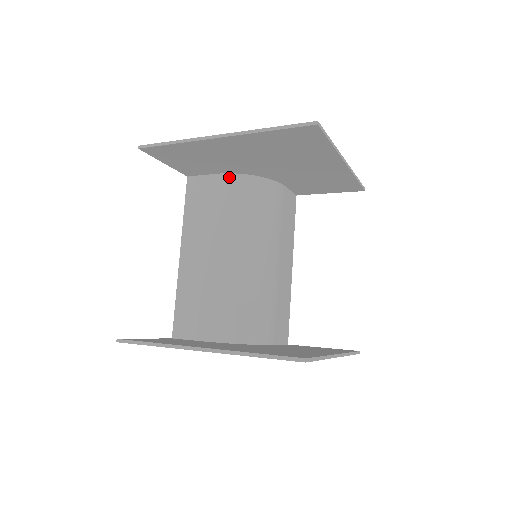
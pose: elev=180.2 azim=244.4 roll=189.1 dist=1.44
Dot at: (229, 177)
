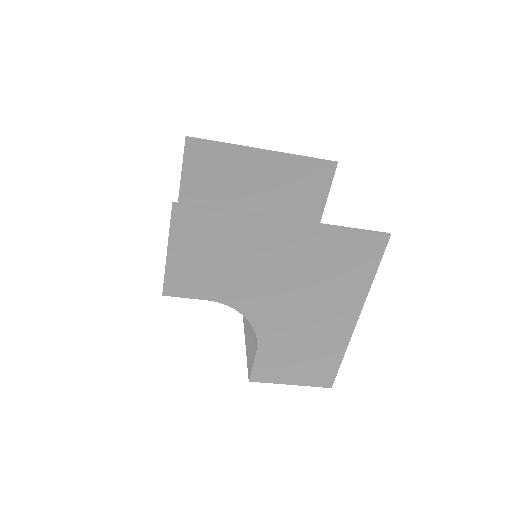
Dot at: occluded
